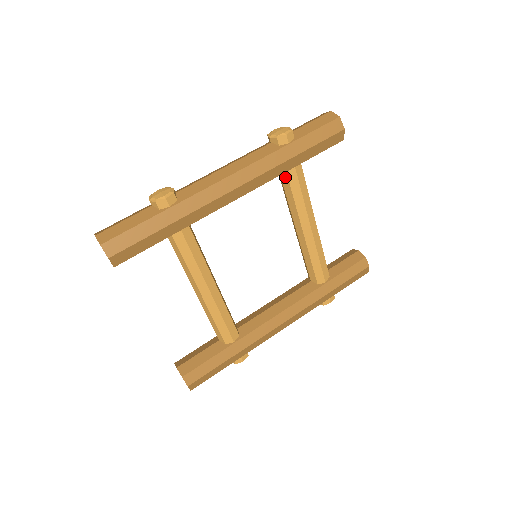
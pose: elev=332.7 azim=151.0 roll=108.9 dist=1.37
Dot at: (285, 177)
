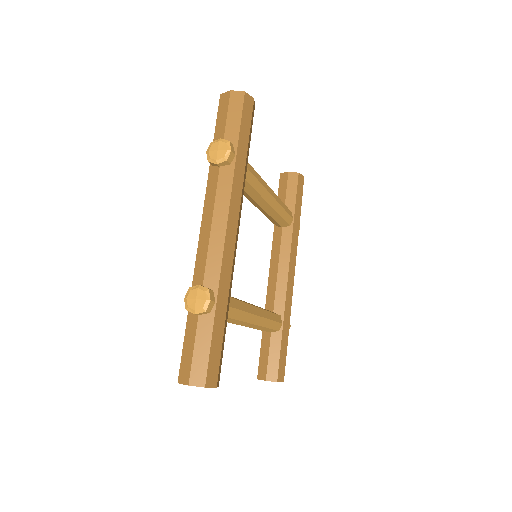
Dot at: occluded
